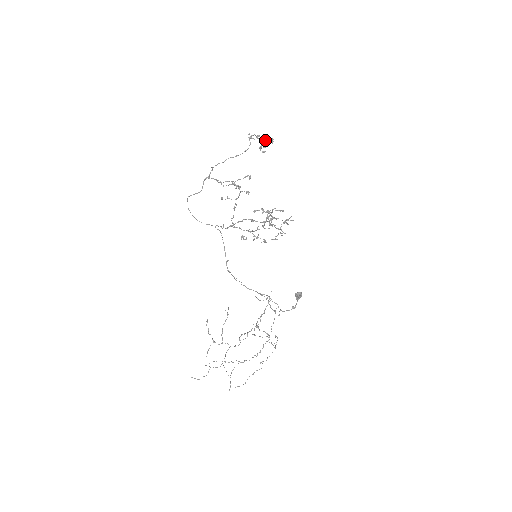
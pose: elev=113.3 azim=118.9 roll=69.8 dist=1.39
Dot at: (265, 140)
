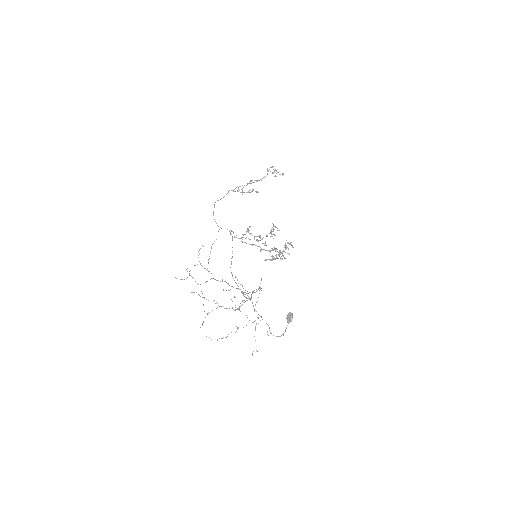
Dot at: (278, 172)
